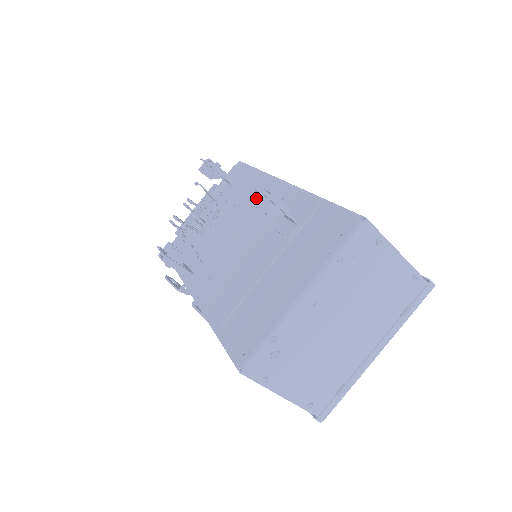
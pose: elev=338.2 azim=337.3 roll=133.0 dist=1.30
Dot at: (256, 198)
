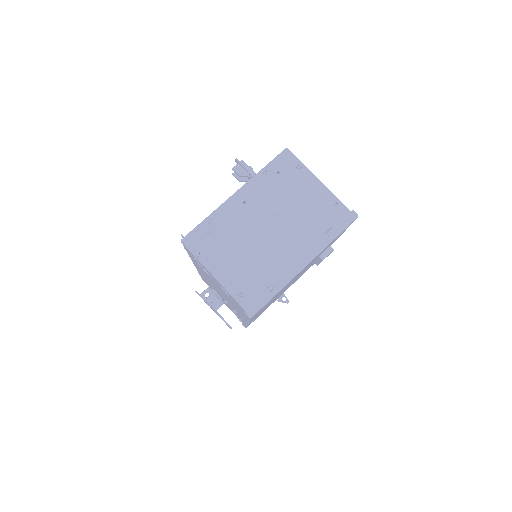
Dot at: occluded
